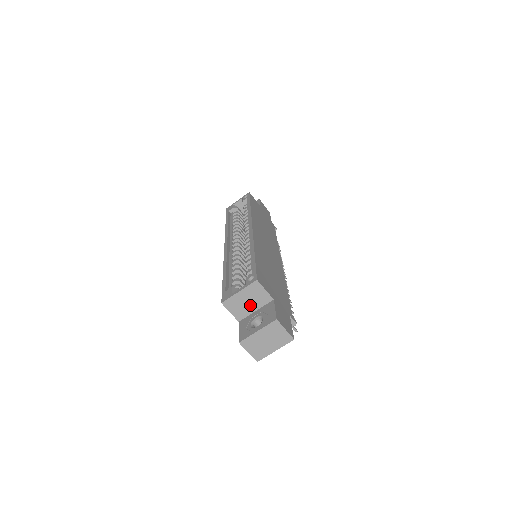
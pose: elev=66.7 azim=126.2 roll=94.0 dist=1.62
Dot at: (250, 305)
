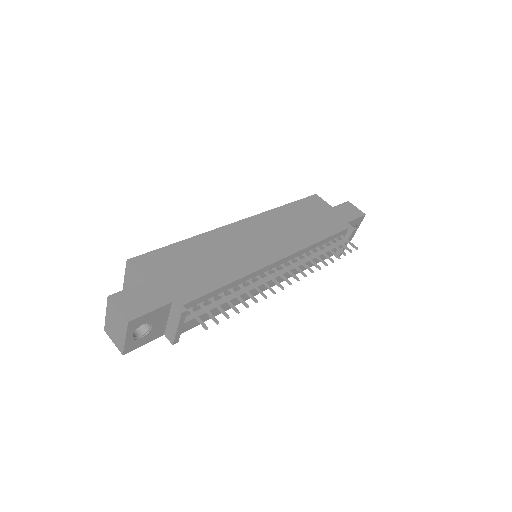
Dot at: occluded
